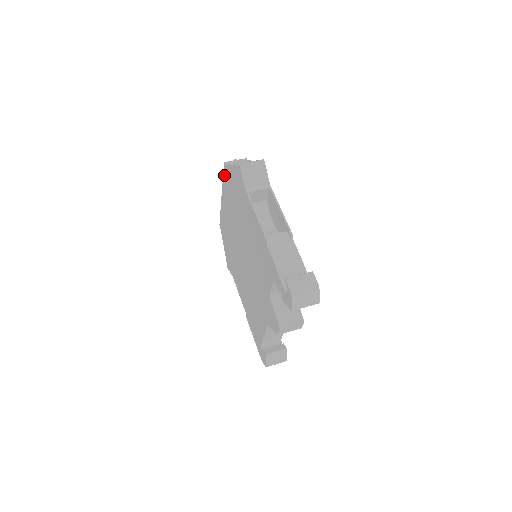
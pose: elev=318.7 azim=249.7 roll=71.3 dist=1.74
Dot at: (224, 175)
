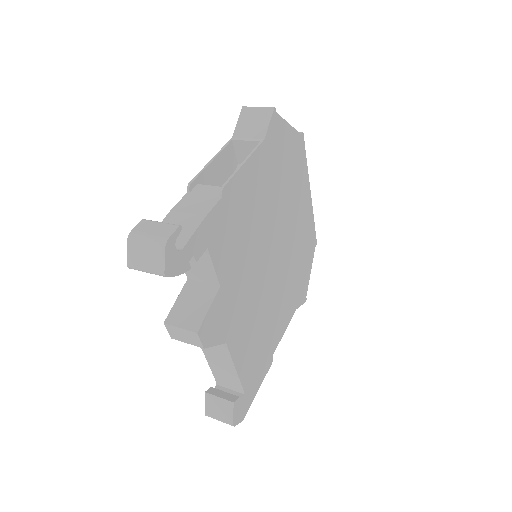
Dot at: occluded
